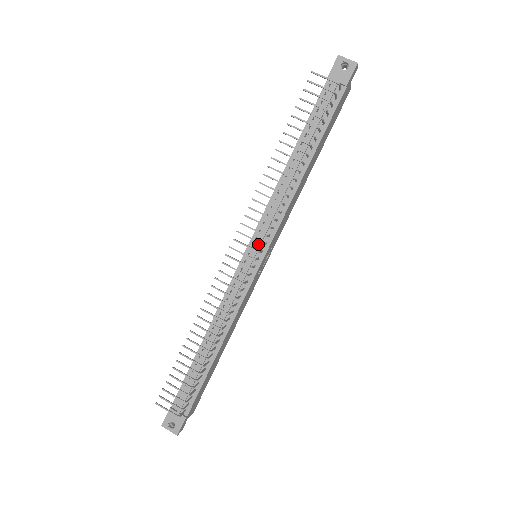
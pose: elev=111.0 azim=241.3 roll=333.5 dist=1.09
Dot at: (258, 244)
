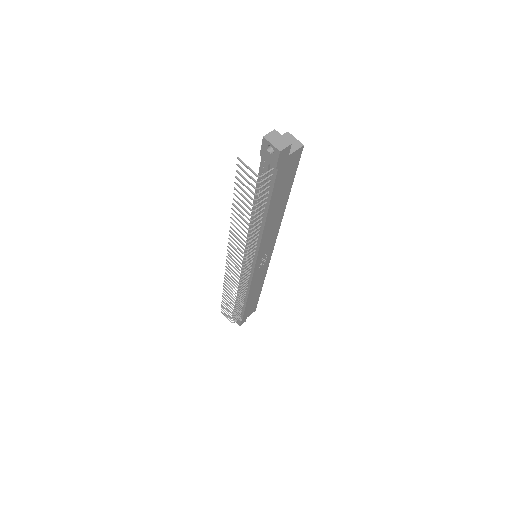
Dot at: (248, 257)
